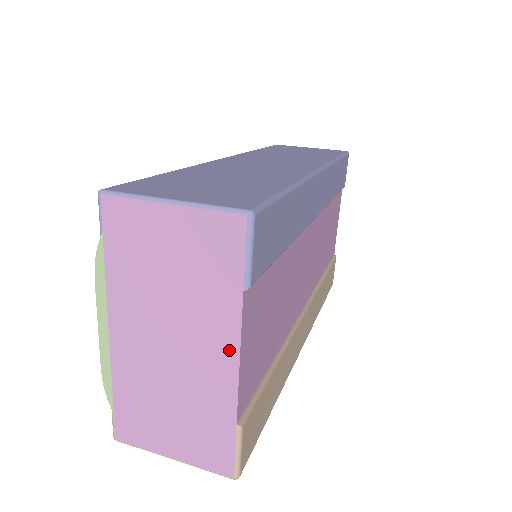
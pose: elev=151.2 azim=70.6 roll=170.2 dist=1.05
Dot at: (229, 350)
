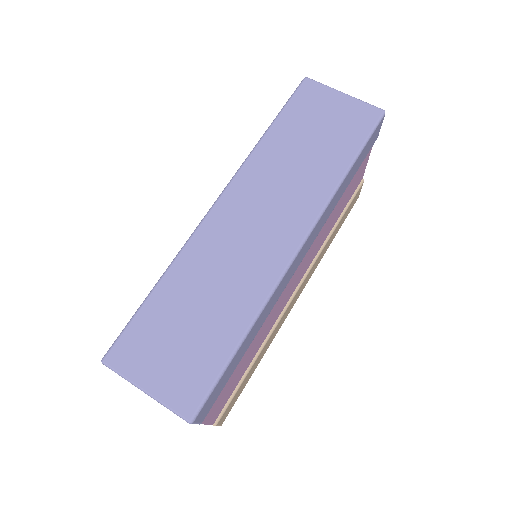
Dot at: occluded
